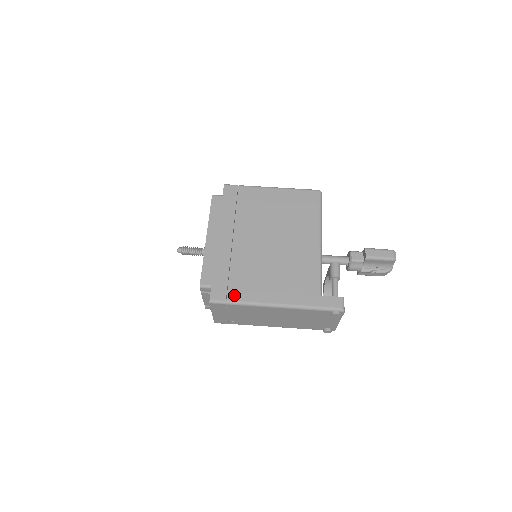
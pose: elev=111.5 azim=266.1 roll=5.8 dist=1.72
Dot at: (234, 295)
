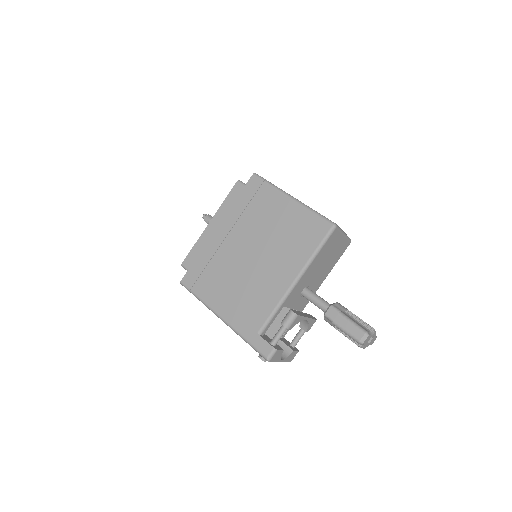
Dot at: (198, 289)
